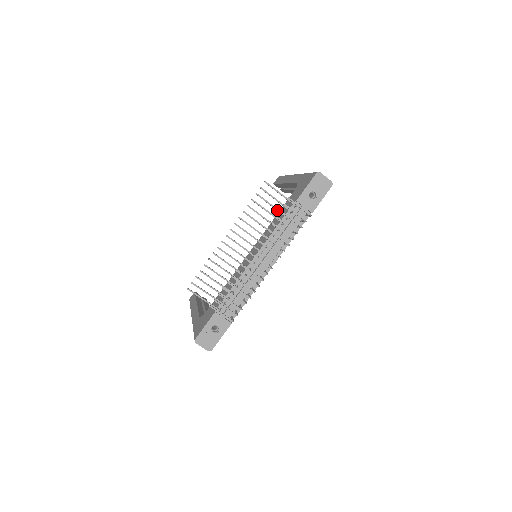
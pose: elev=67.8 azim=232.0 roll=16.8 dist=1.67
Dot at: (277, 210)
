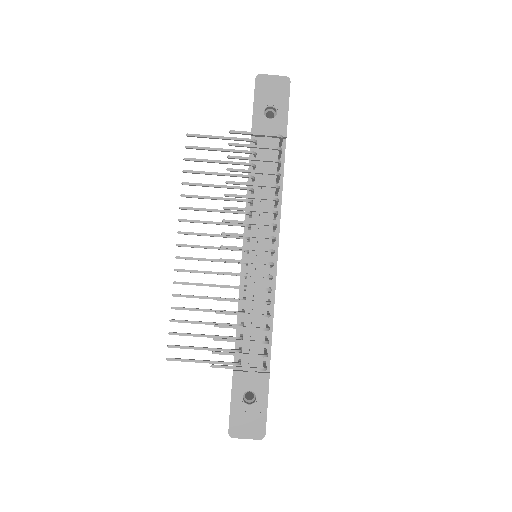
Dot at: (229, 163)
